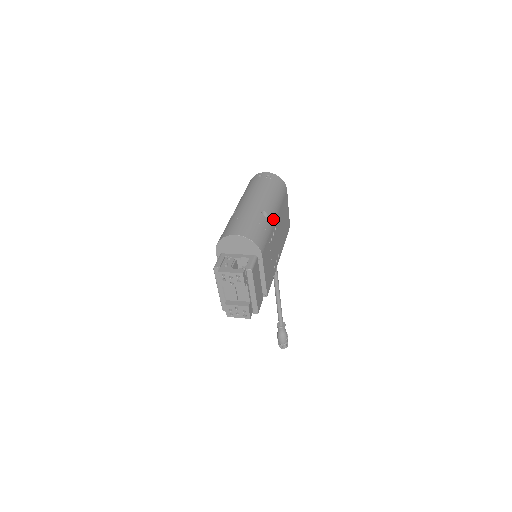
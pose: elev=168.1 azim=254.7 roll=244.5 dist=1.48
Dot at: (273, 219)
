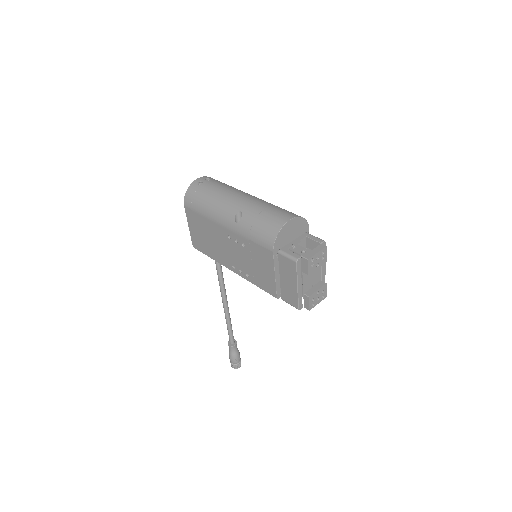
Dot at: occluded
